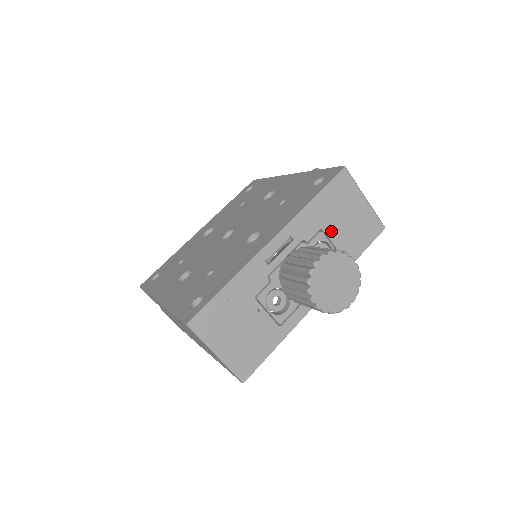
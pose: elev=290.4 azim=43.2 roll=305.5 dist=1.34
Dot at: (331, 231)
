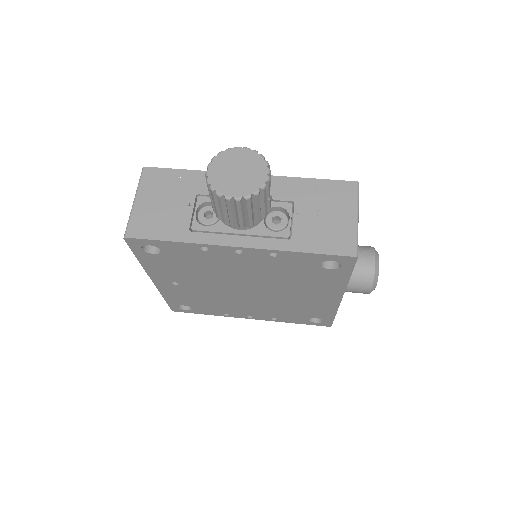
Dot at: (301, 211)
